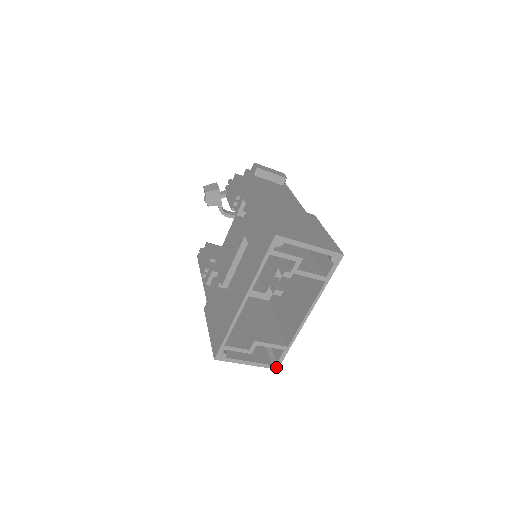
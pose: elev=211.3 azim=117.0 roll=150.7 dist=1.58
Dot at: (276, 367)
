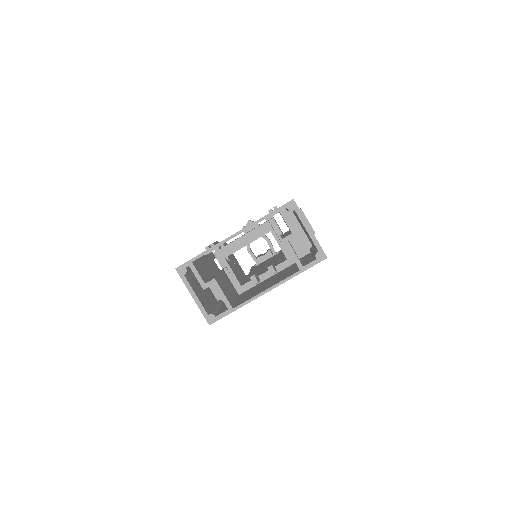
Dot at: (210, 322)
